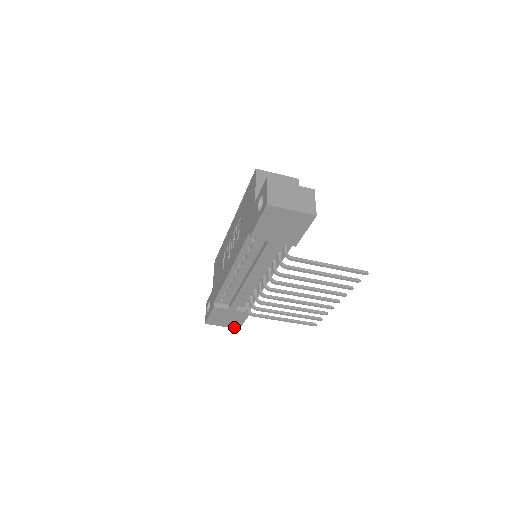
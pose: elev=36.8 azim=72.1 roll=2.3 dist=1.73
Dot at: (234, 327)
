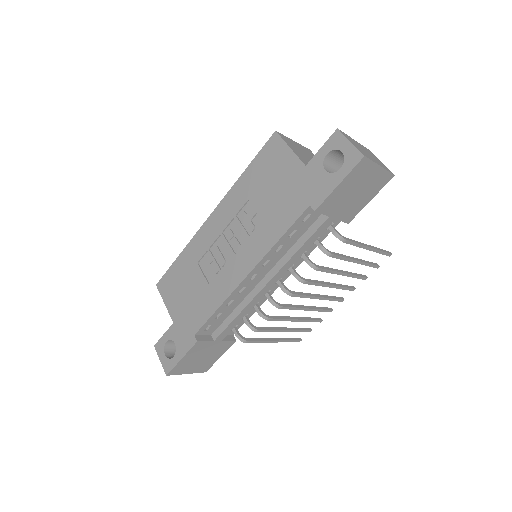
Dot at: (201, 371)
